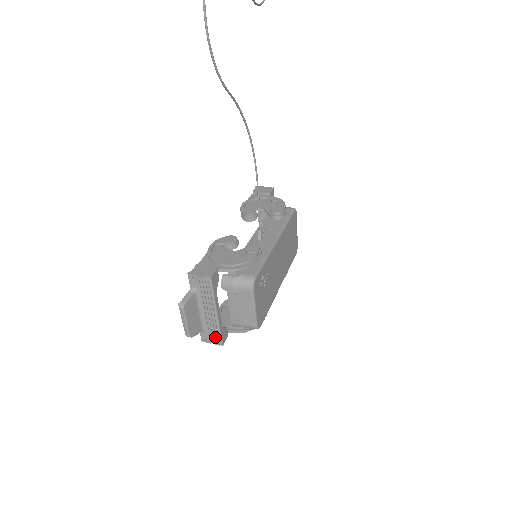
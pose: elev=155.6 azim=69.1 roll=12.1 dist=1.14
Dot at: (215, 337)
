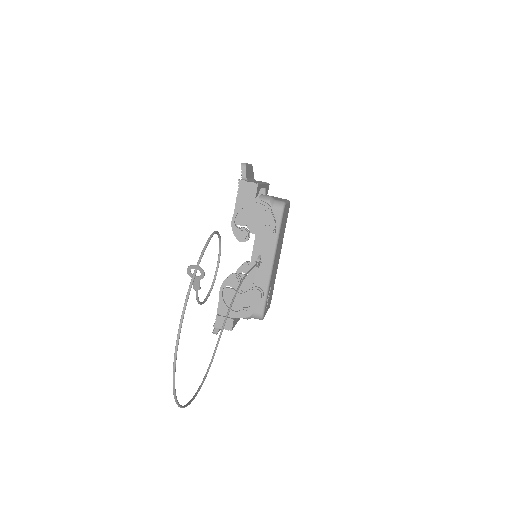
Dot at: occluded
